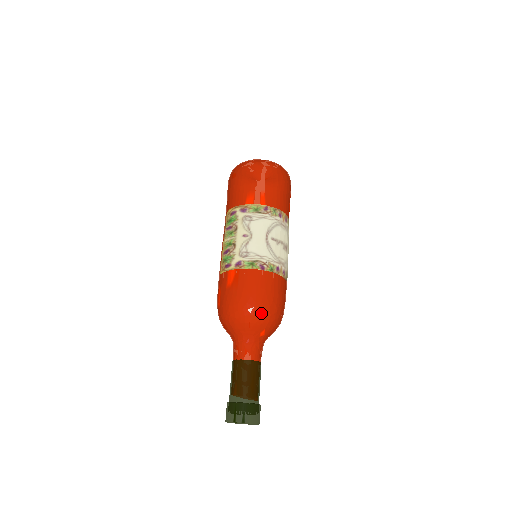
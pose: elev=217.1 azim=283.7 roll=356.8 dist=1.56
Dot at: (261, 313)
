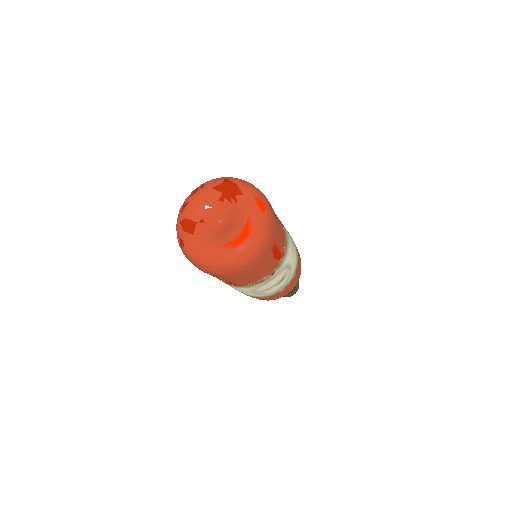
Dot at: occluded
